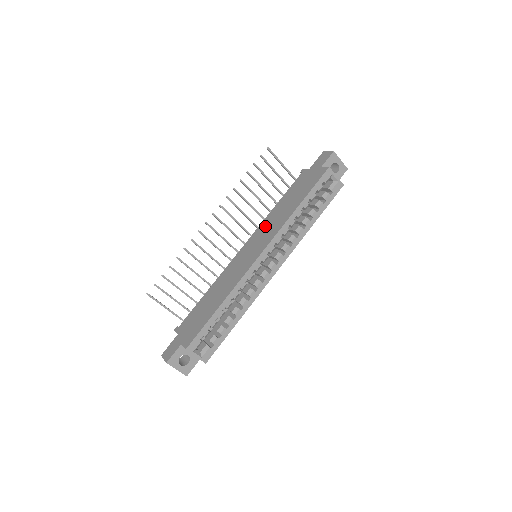
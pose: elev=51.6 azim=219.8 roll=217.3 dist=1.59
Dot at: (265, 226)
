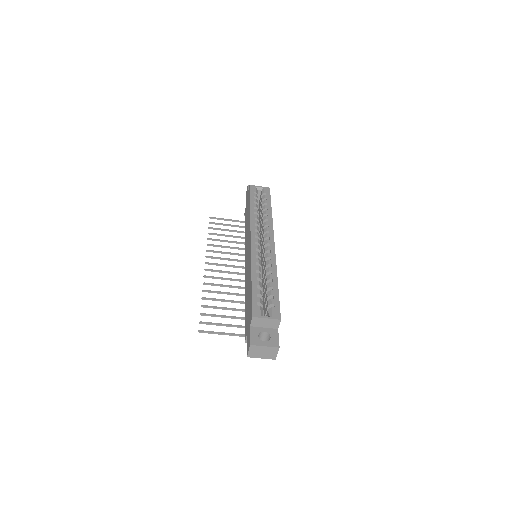
Dot at: (246, 242)
